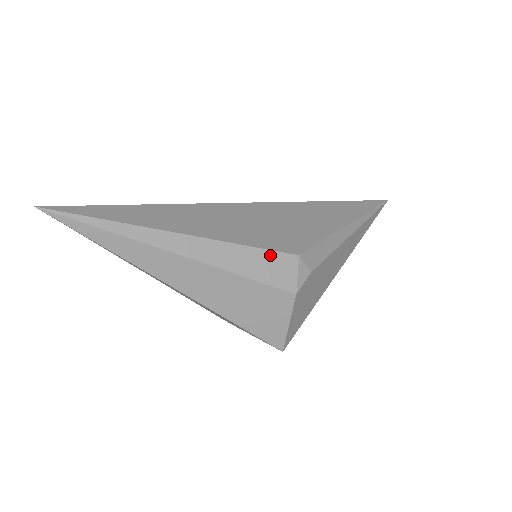
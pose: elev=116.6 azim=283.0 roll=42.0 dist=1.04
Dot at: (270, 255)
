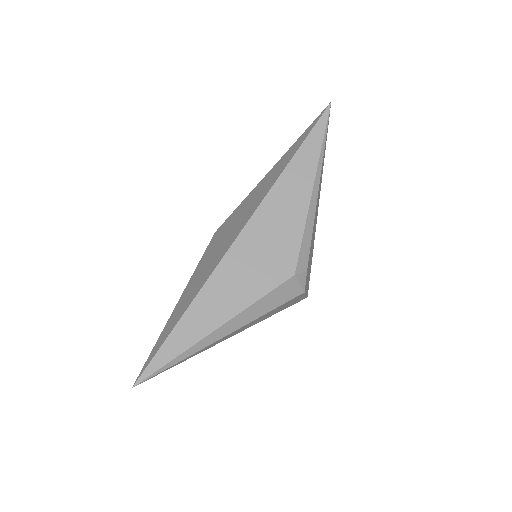
Dot at: (276, 291)
